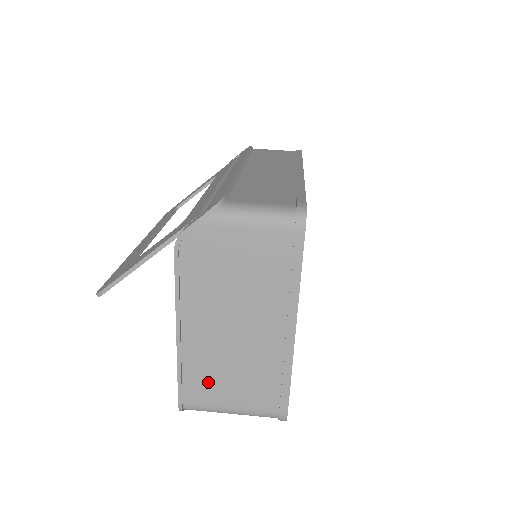
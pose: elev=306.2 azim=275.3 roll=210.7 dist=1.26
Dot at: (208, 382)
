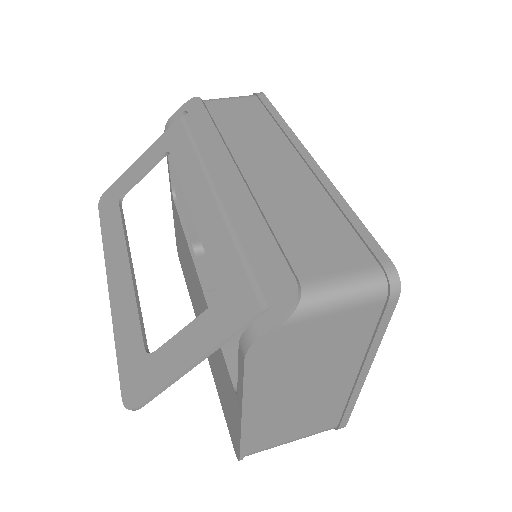
Dot at: (271, 434)
